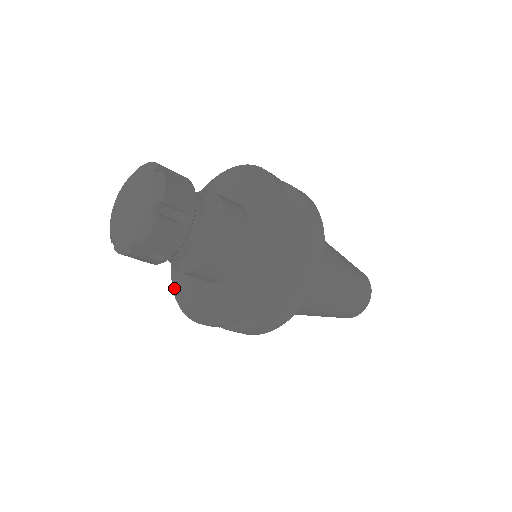
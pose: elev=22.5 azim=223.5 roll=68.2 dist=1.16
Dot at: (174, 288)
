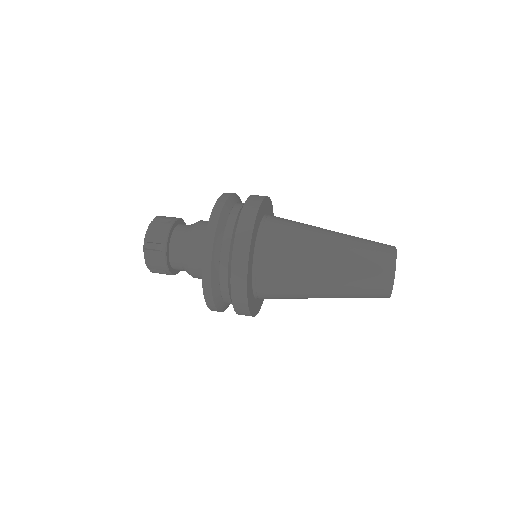
Dot at: occluded
